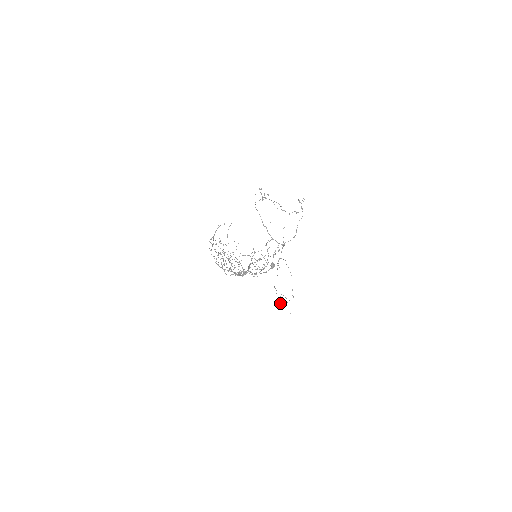
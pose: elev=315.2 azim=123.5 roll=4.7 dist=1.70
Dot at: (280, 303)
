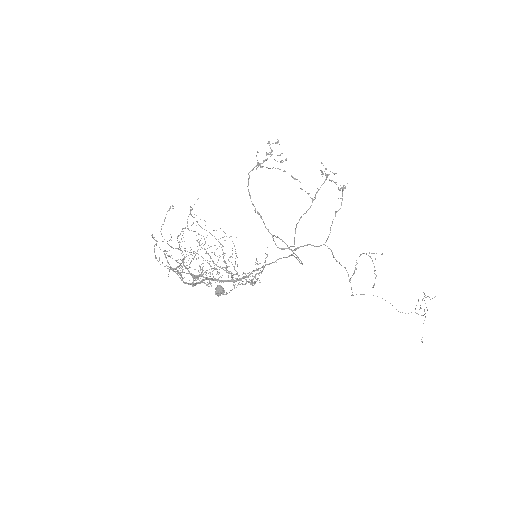
Dot at: occluded
